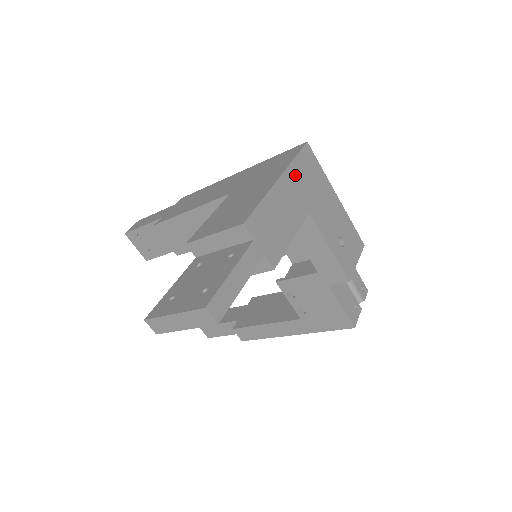
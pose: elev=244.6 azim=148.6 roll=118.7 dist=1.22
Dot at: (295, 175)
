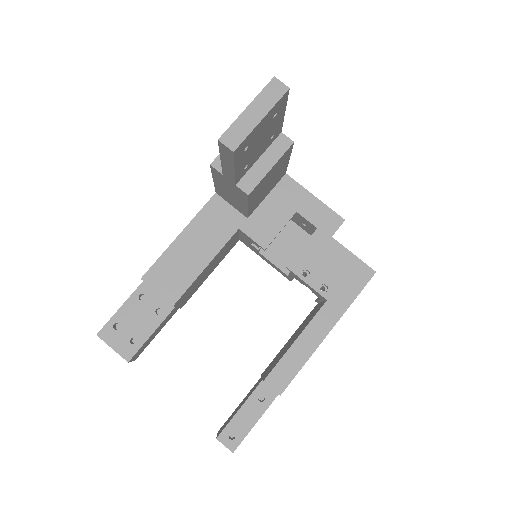
Dot at: occluded
